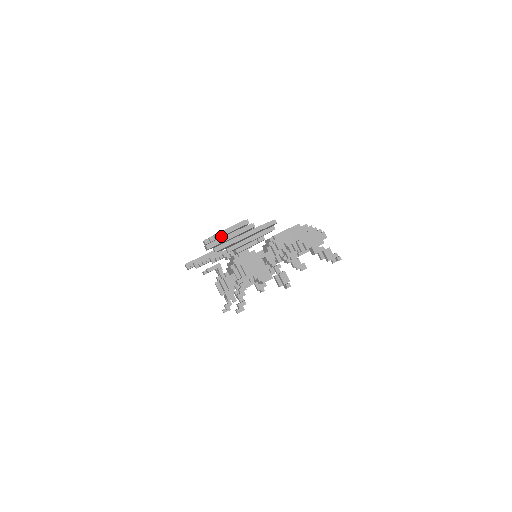
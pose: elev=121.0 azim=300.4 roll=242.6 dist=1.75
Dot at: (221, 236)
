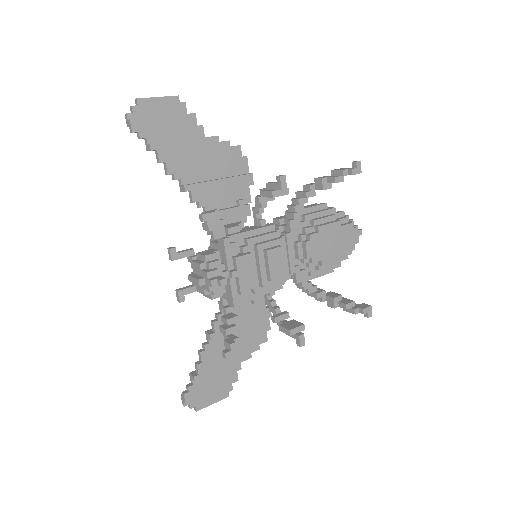
Dot at: (144, 100)
